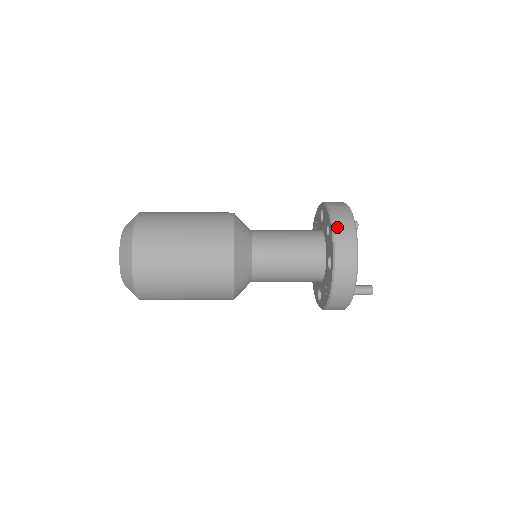
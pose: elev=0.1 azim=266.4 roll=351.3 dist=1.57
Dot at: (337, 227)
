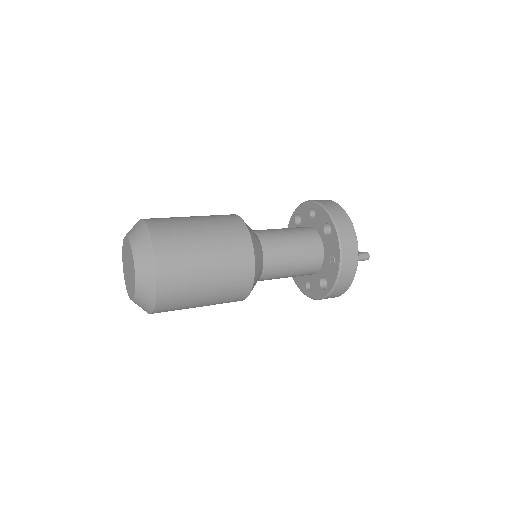
Dot at: (321, 202)
